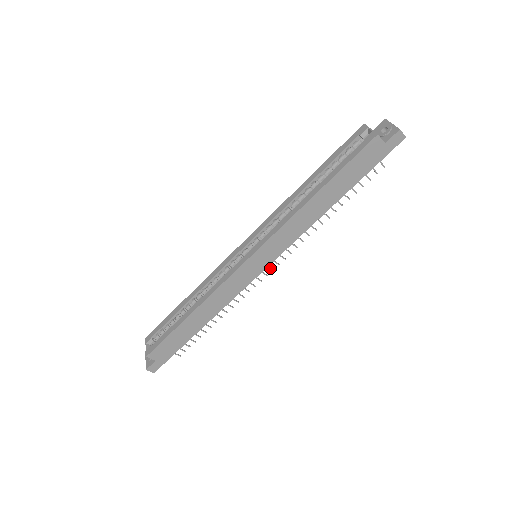
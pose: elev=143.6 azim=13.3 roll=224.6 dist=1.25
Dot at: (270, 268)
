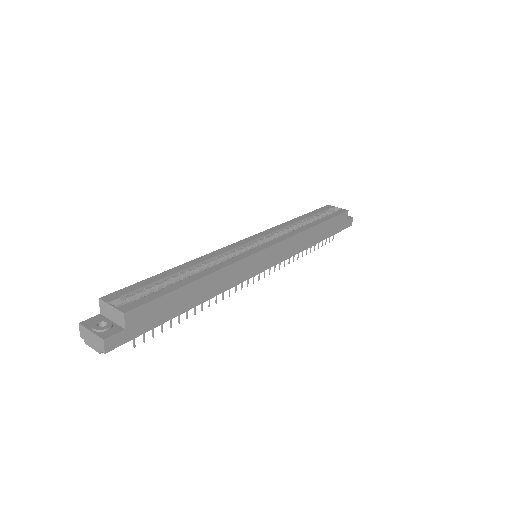
Dot at: (259, 276)
